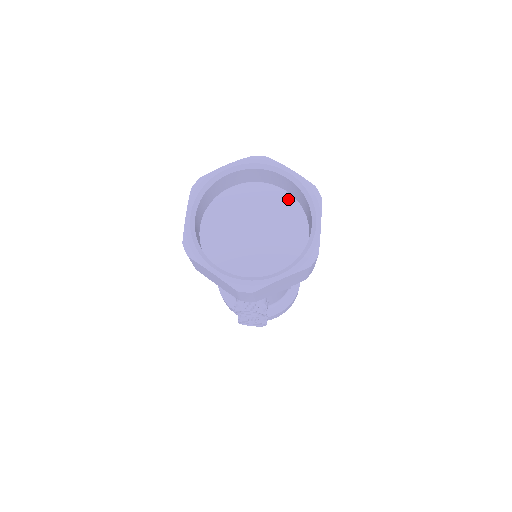
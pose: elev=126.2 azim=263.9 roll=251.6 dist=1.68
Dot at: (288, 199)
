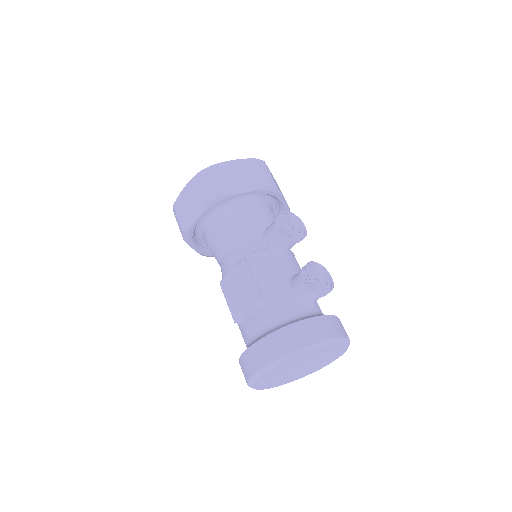
Dot at: occluded
